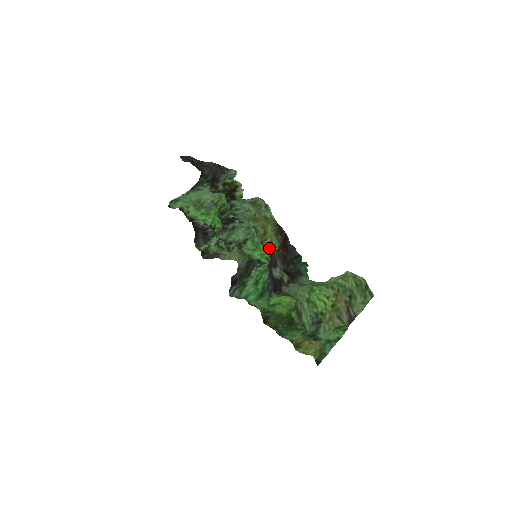
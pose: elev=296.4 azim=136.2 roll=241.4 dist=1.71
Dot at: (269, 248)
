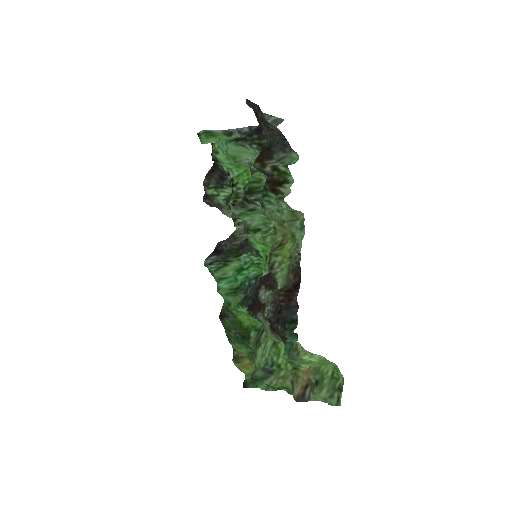
Dot at: (274, 269)
